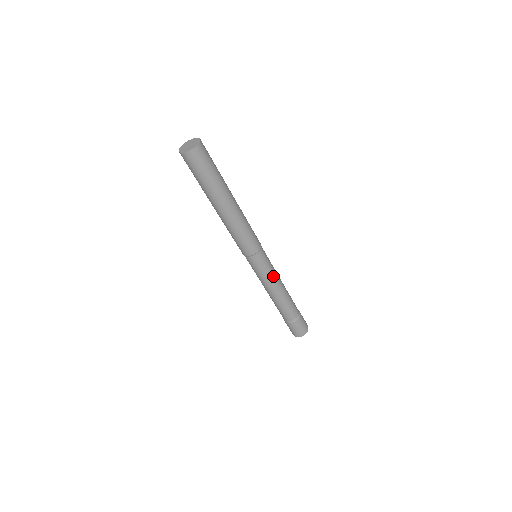
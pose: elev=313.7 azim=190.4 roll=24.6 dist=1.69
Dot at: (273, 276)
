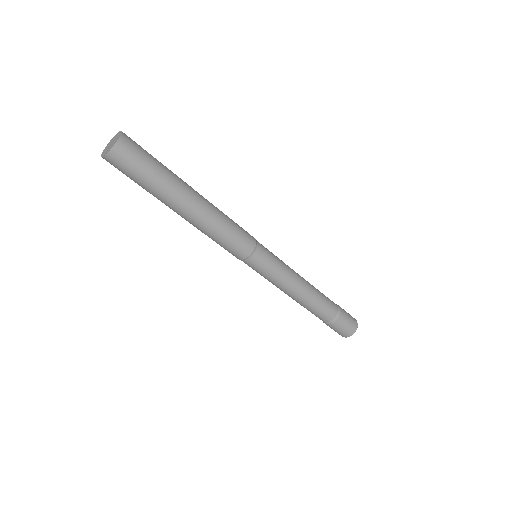
Dot at: (287, 268)
